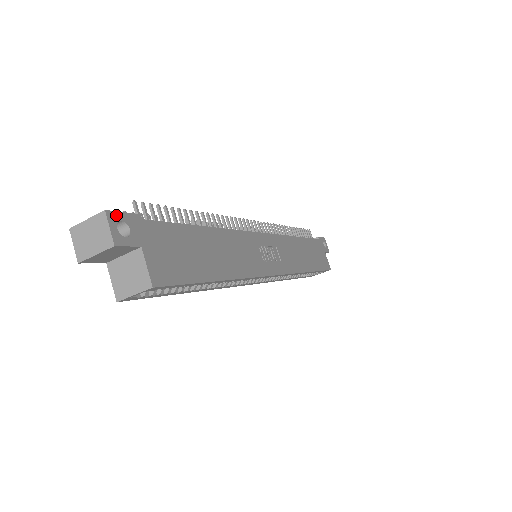
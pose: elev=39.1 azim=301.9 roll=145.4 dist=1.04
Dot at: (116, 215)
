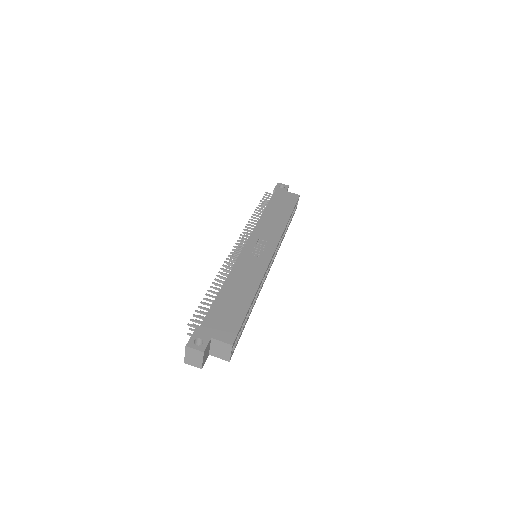
Dot at: (190, 342)
